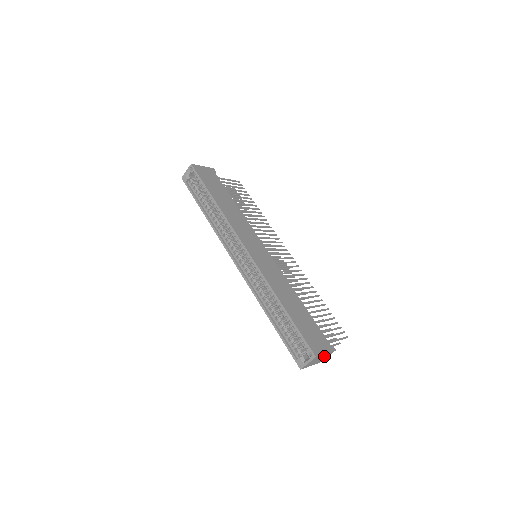
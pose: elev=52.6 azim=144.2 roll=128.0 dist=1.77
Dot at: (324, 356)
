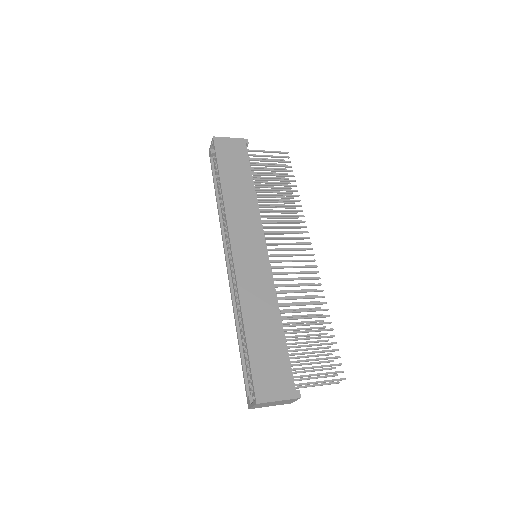
Dot at: (283, 401)
